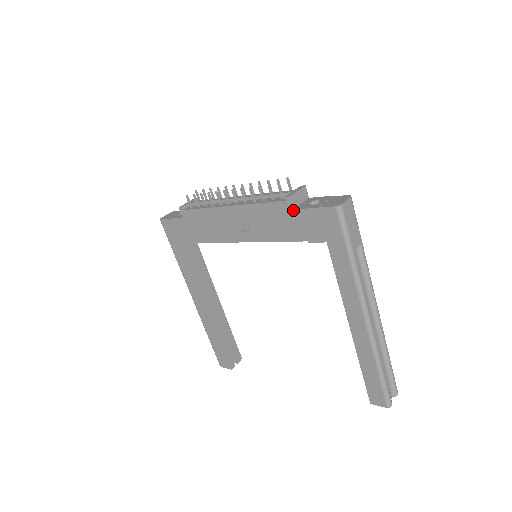
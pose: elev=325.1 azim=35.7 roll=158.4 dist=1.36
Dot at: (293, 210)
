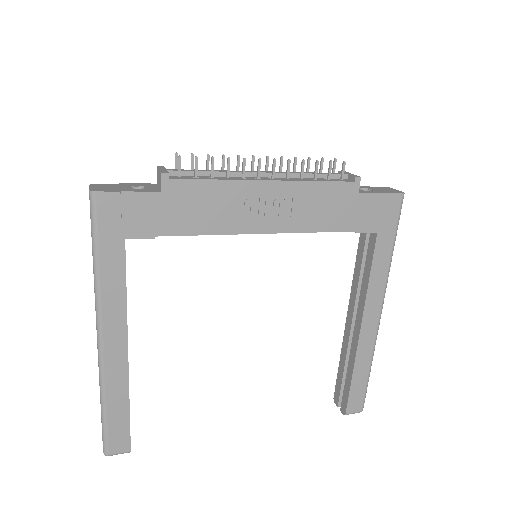
Dot at: (358, 194)
